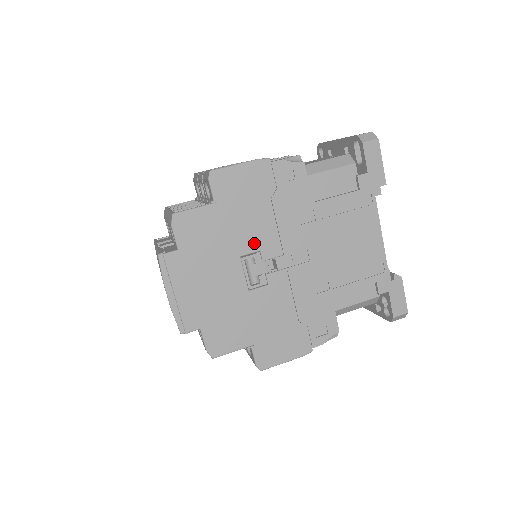
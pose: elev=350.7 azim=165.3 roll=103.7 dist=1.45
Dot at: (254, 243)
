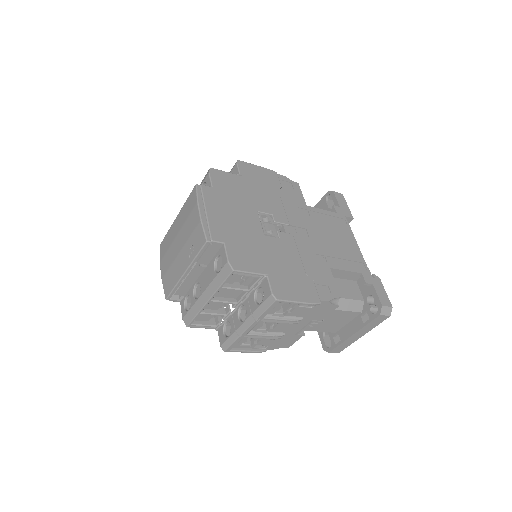
Dot at: (268, 208)
